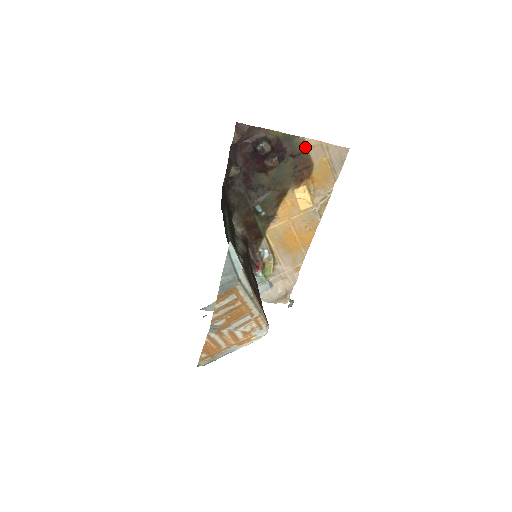
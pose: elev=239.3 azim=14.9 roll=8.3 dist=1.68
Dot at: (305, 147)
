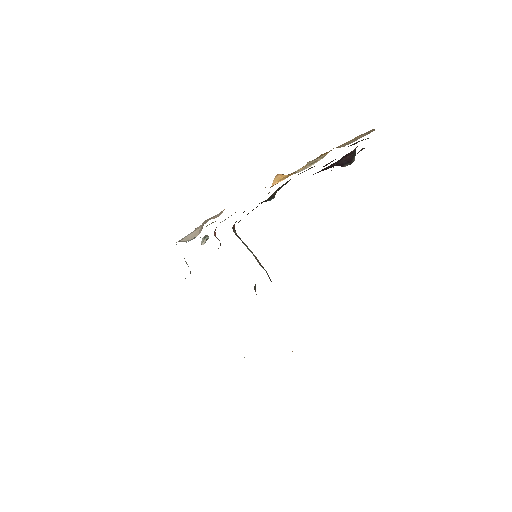
Dot at: occluded
